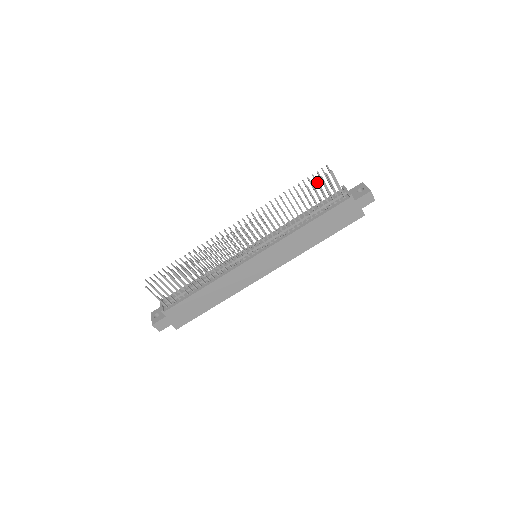
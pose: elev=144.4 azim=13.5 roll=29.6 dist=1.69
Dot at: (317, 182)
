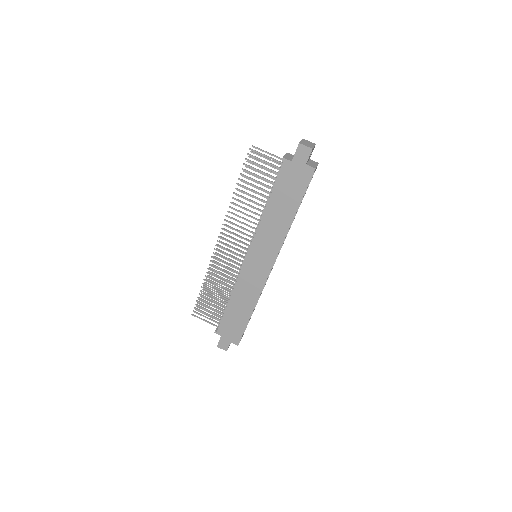
Dot at: occluded
